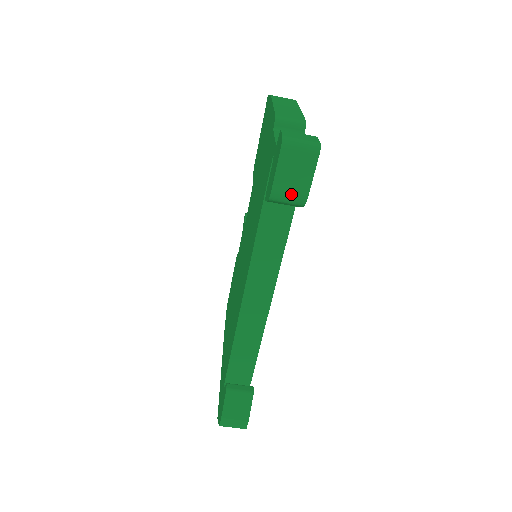
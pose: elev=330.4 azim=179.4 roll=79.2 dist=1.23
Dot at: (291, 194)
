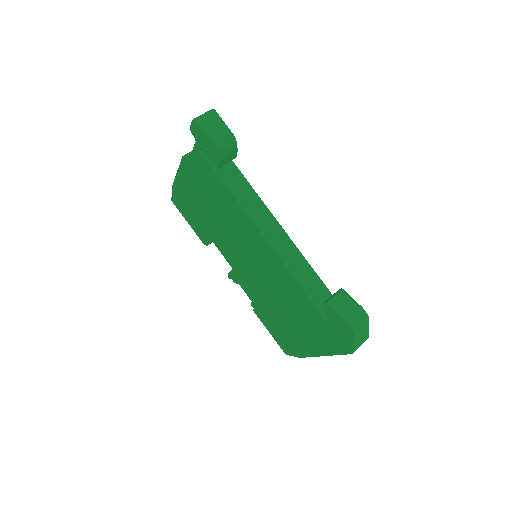
Dot at: (224, 139)
